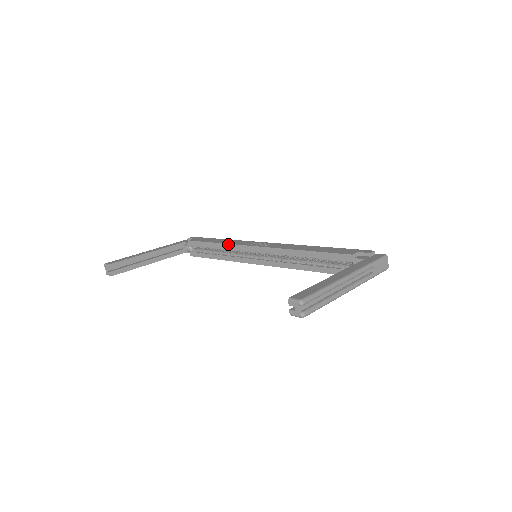
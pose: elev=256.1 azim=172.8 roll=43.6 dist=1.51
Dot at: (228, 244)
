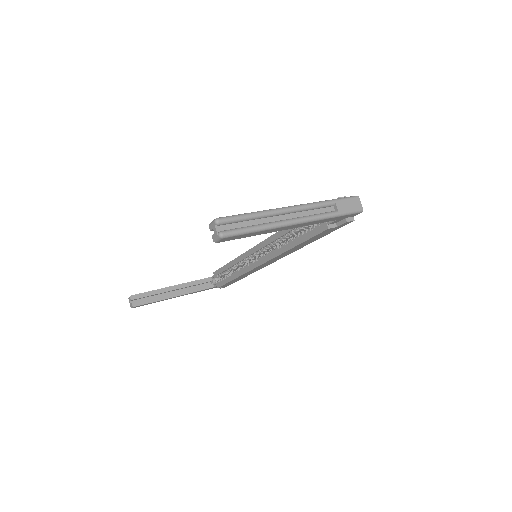
Dot at: (237, 257)
